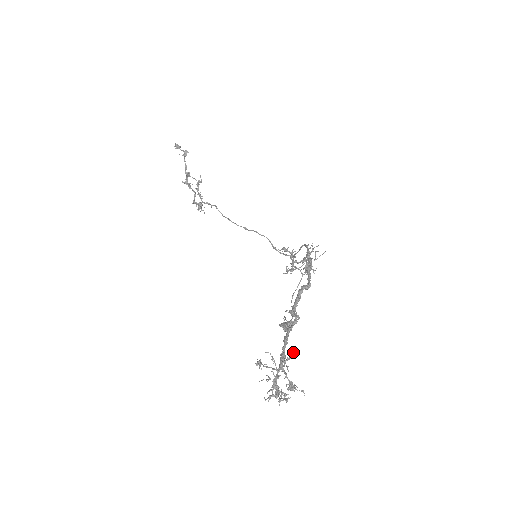
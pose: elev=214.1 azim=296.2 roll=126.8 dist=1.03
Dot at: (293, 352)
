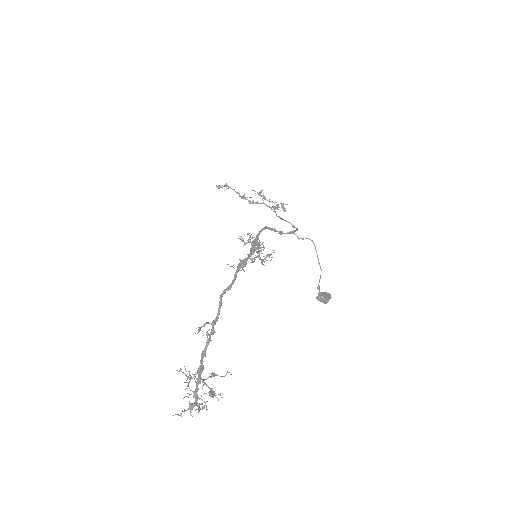
Dot at: occluded
